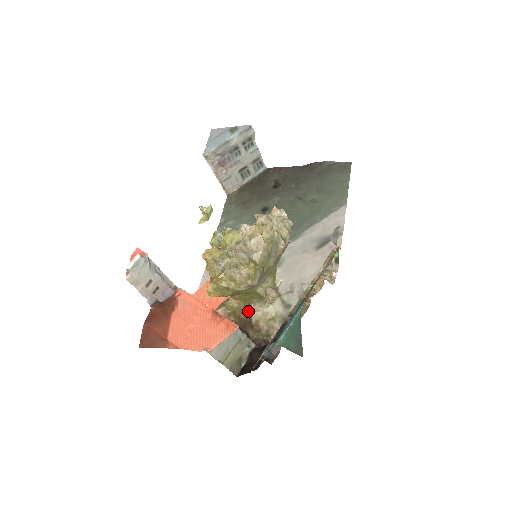
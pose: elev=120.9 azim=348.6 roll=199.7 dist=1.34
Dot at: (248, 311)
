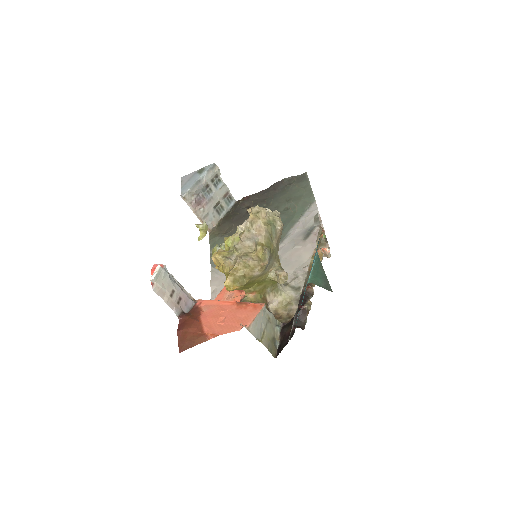
Dot at: (265, 303)
